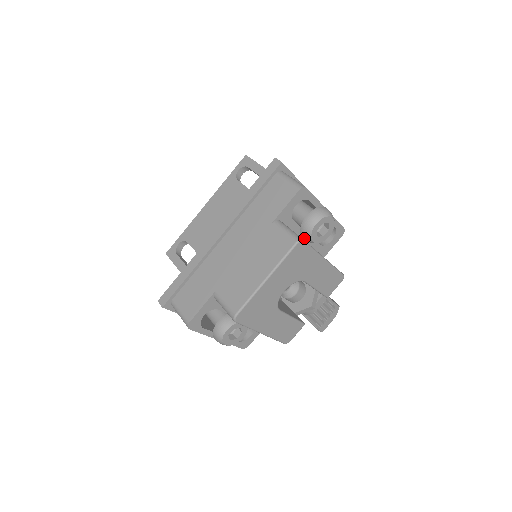
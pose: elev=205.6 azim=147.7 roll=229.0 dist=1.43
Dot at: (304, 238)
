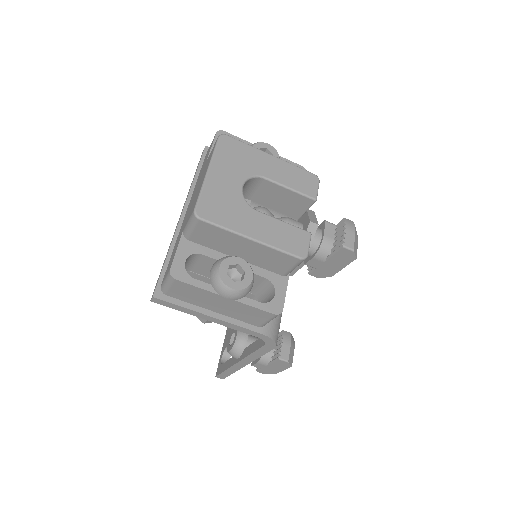
Dot at: occluded
